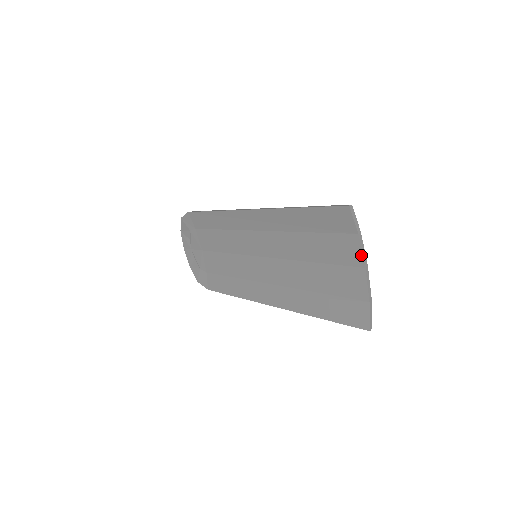
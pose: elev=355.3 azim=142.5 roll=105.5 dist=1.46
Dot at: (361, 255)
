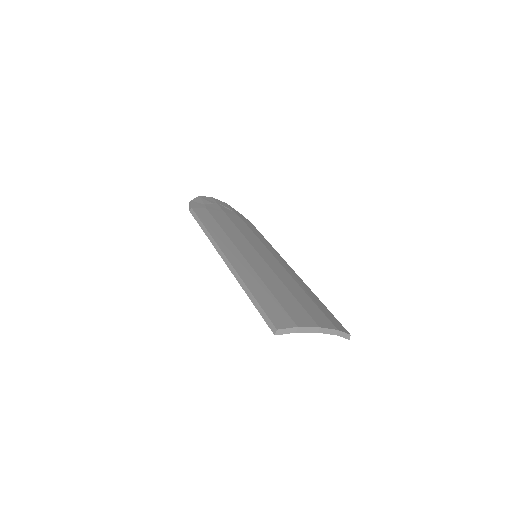
Dot at: (309, 332)
